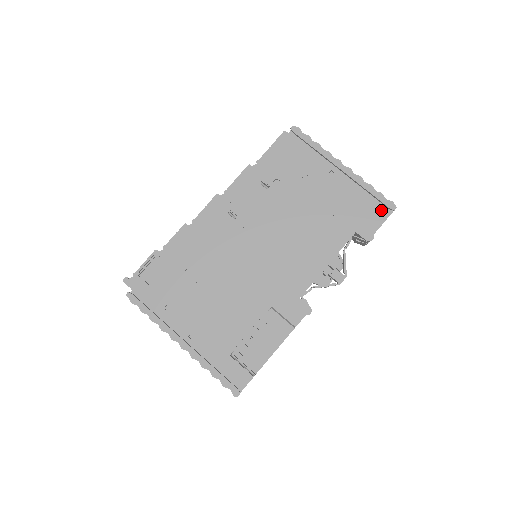
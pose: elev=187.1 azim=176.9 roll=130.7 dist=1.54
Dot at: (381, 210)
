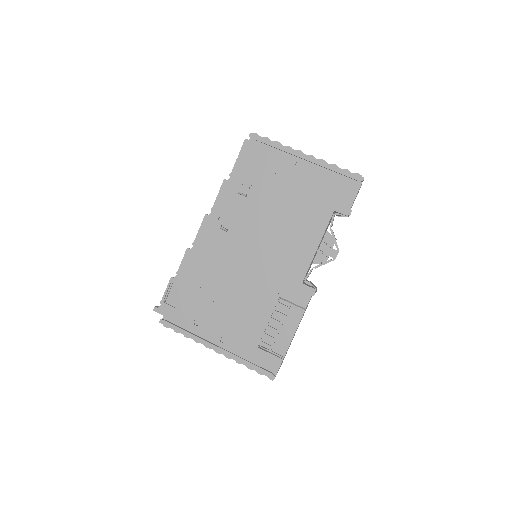
Dot at: (351, 184)
